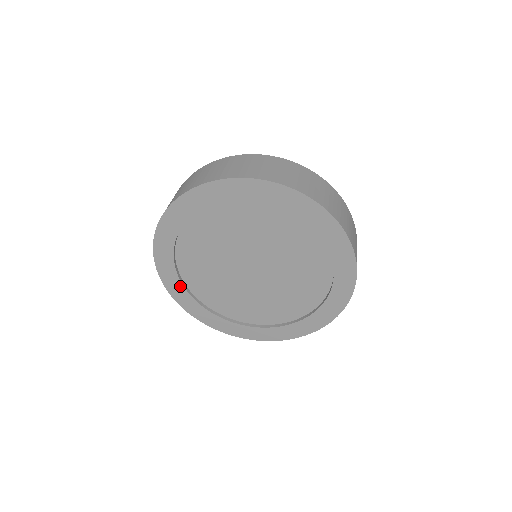
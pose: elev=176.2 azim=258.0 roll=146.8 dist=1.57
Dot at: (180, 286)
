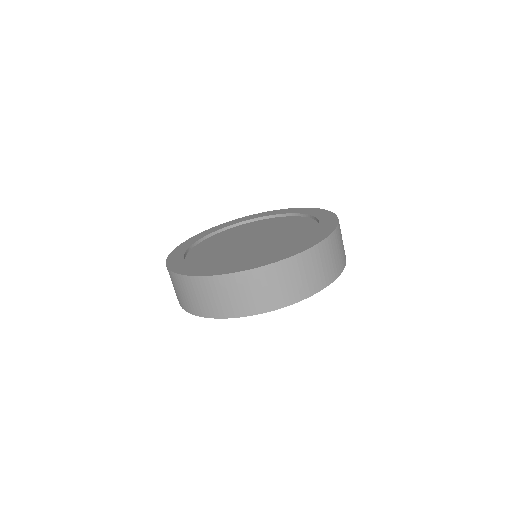
Dot at: occluded
